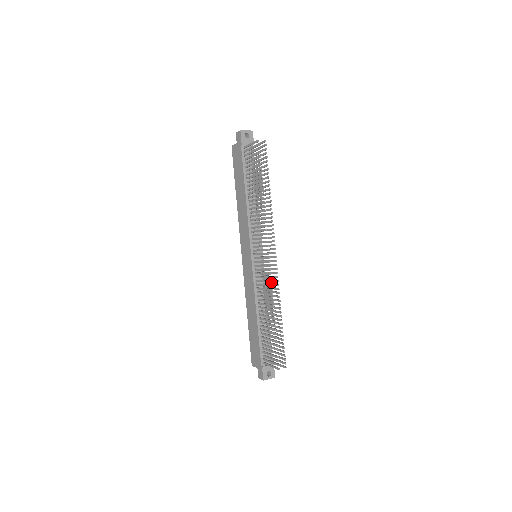
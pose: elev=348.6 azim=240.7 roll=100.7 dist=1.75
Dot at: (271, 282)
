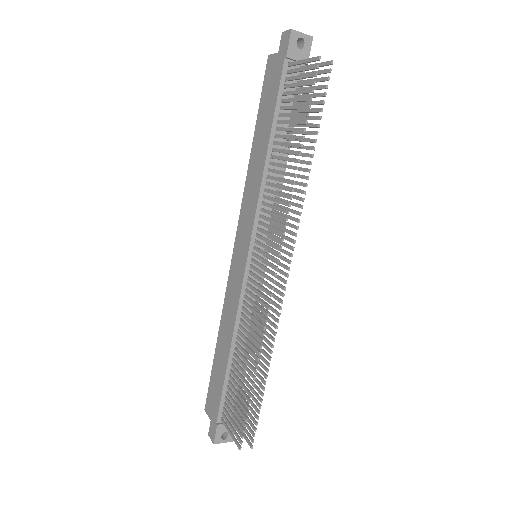
Dot at: (267, 315)
